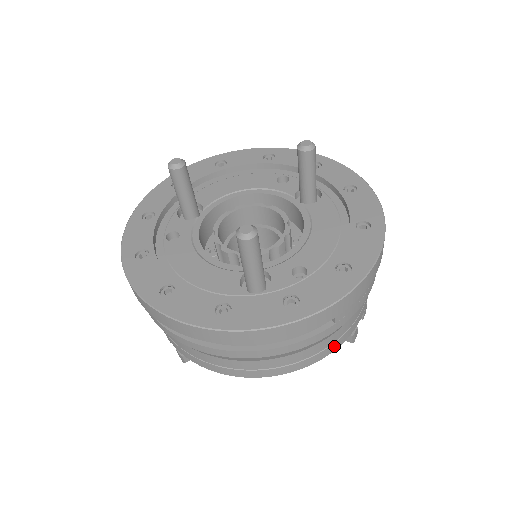
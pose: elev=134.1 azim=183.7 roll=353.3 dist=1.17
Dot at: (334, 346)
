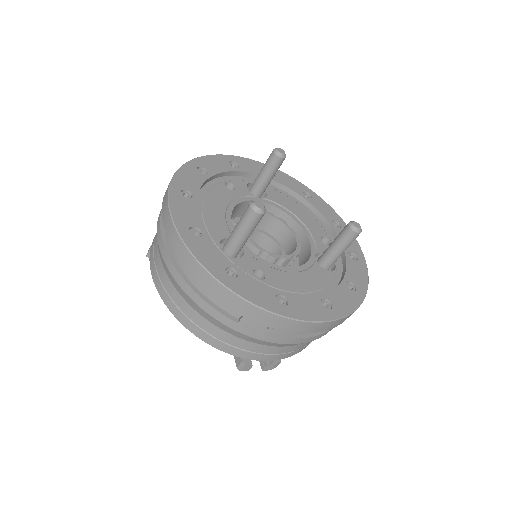
Dot at: (224, 346)
